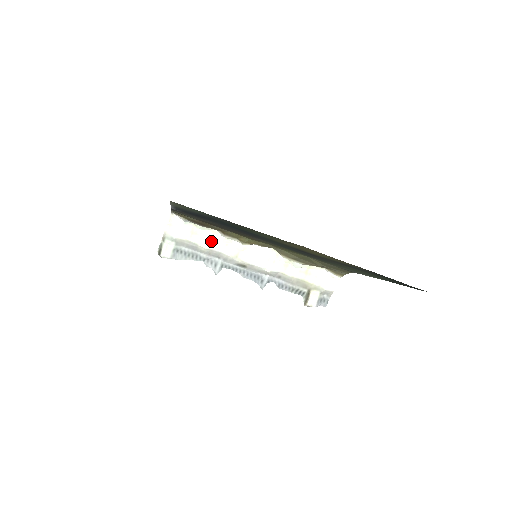
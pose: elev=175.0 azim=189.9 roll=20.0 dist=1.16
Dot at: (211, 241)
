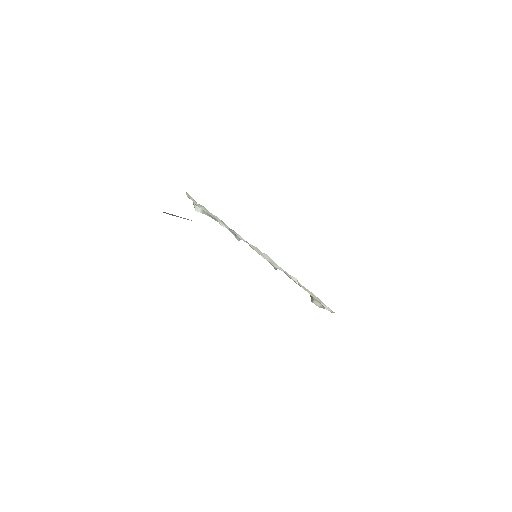
Dot at: (223, 223)
